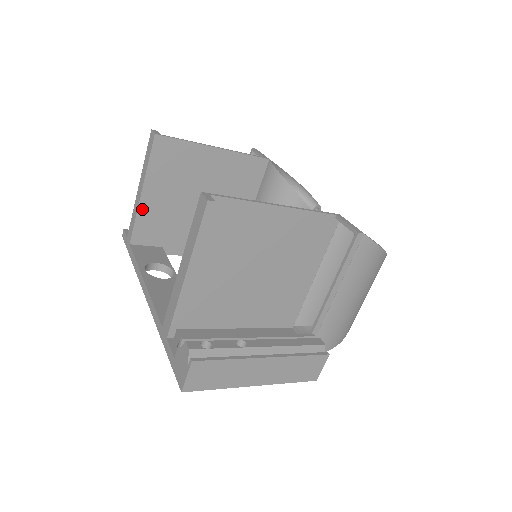
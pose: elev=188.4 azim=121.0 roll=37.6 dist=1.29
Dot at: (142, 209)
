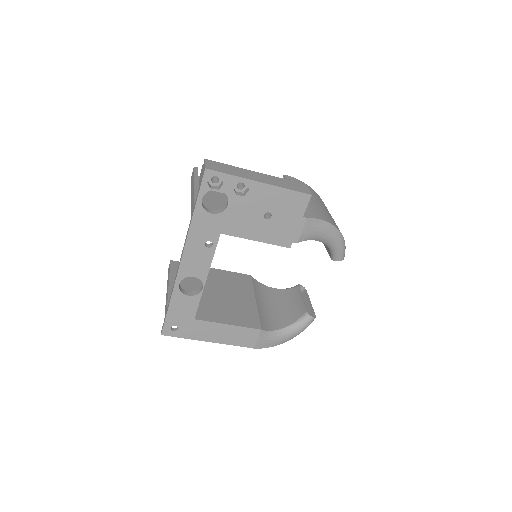
Dot at: occluded
